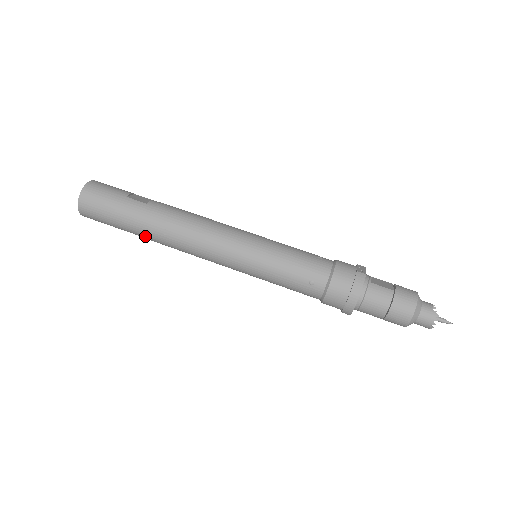
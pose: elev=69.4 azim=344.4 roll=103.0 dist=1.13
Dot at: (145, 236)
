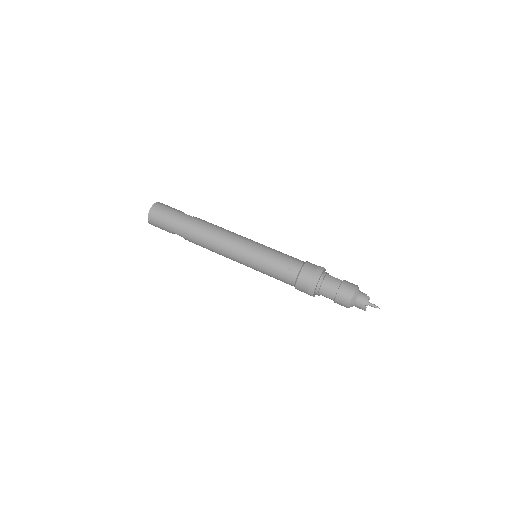
Dot at: (187, 236)
